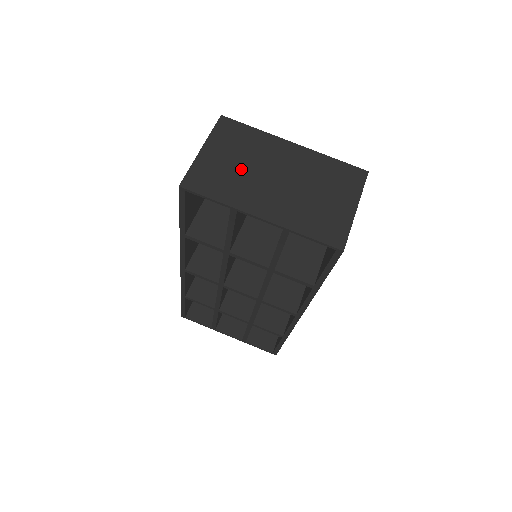
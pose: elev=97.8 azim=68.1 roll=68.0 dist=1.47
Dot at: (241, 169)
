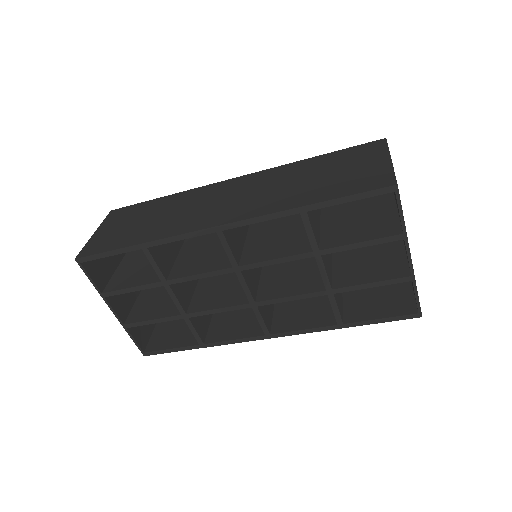
Dot at: occluded
